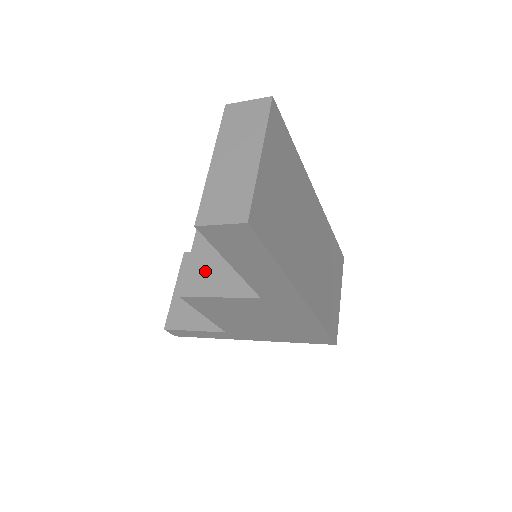
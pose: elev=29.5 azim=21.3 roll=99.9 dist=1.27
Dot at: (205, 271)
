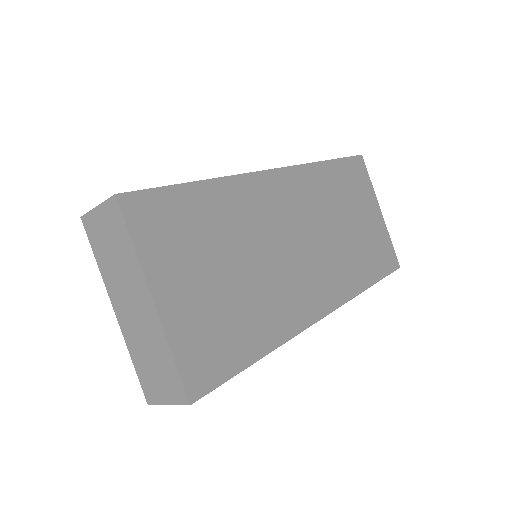
Dot at: occluded
